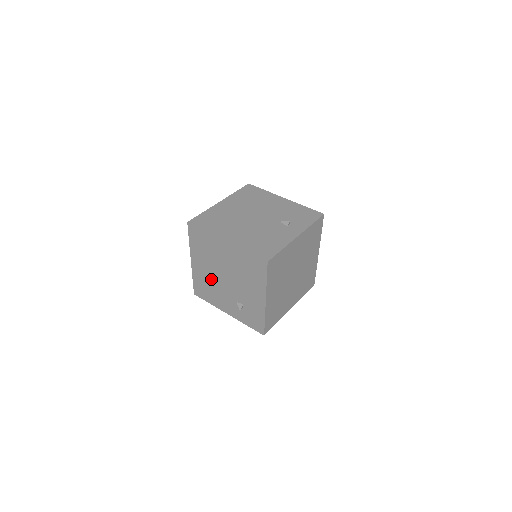
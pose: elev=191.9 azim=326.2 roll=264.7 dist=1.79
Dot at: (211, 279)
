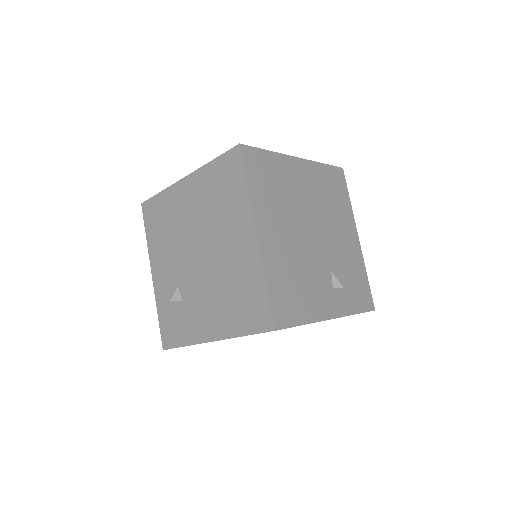
Dot at: (181, 227)
